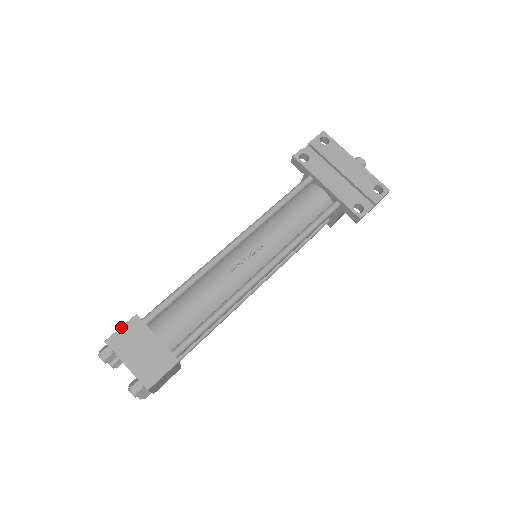
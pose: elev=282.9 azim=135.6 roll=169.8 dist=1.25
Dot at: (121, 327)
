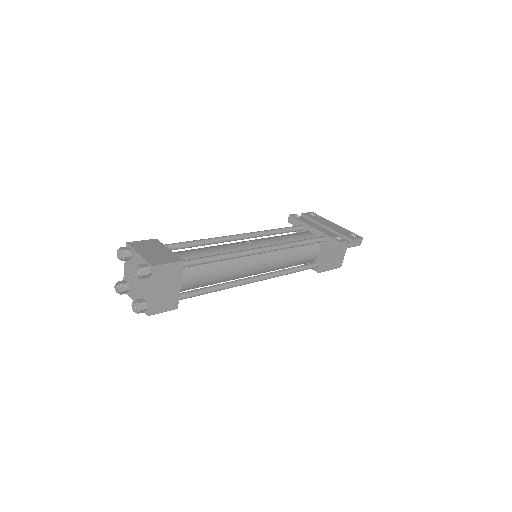
Dot at: (142, 240)
